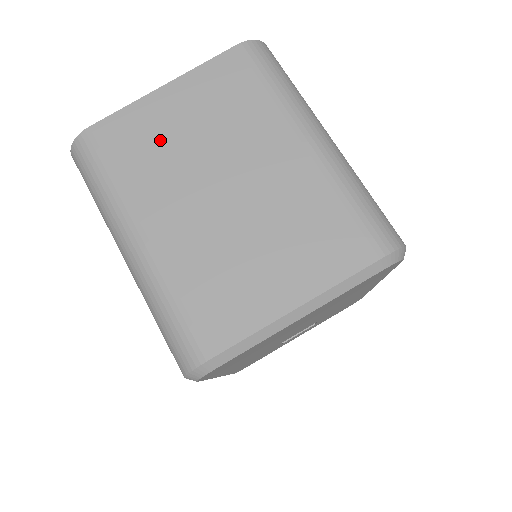
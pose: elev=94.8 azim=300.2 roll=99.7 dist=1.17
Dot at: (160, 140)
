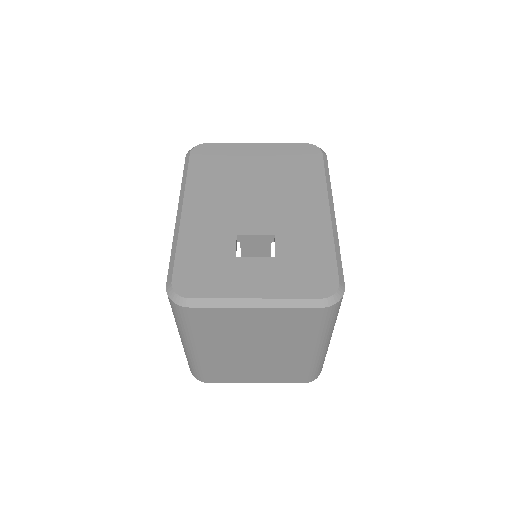
Dot at: occluded
